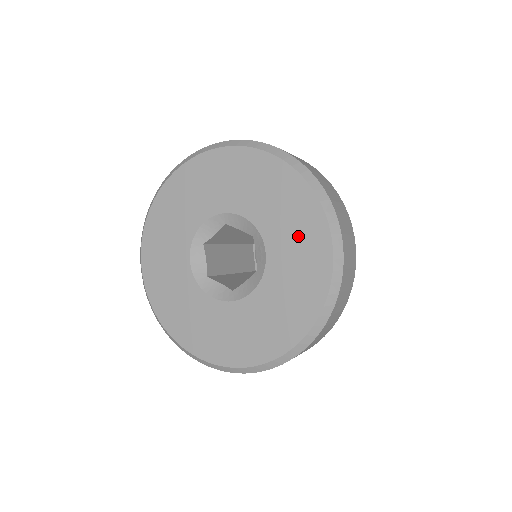
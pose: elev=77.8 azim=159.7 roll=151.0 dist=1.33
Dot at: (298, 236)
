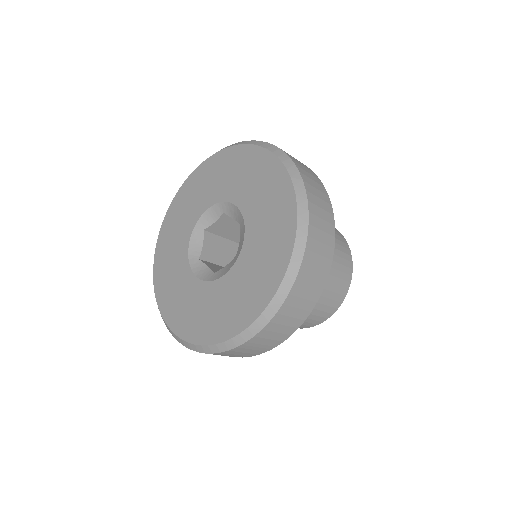
Dot at: (244, 172)
